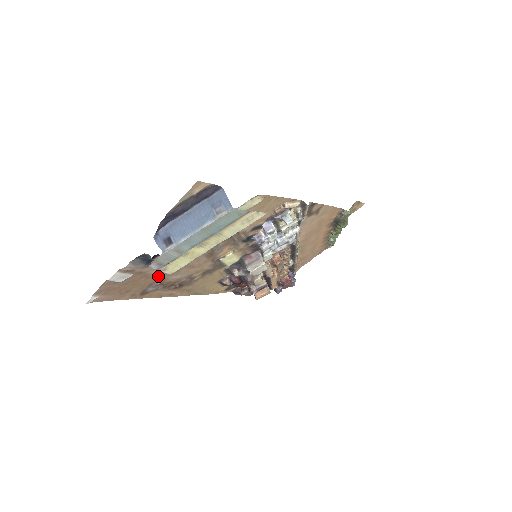
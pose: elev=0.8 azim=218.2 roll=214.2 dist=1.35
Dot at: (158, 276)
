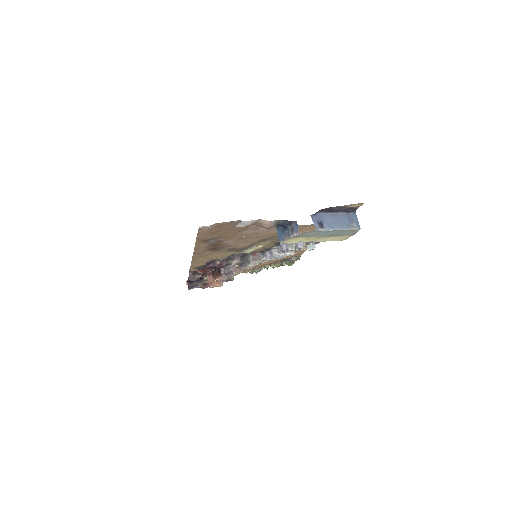
Dot at: (235, 235)
